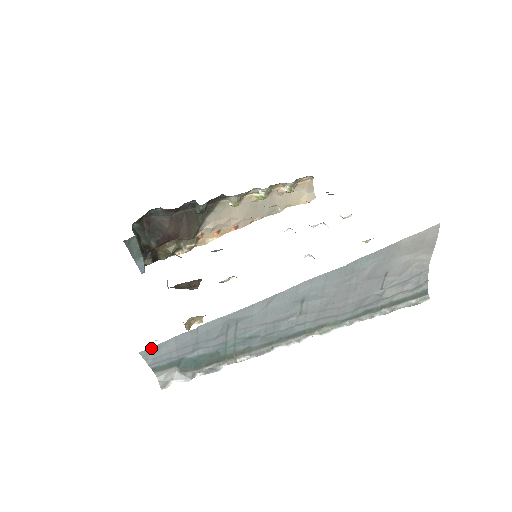
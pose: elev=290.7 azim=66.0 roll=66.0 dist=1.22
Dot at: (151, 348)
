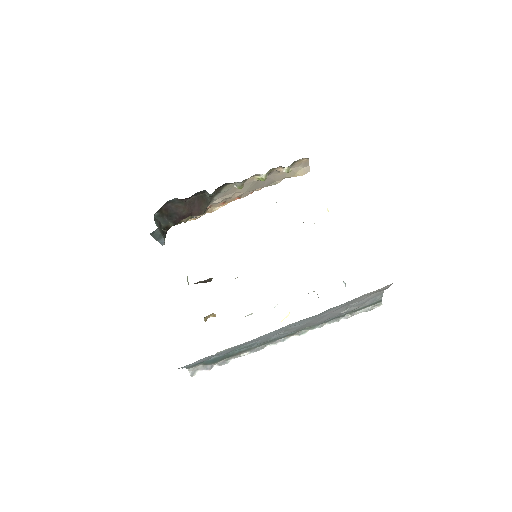
Dot at: (186, 366)
